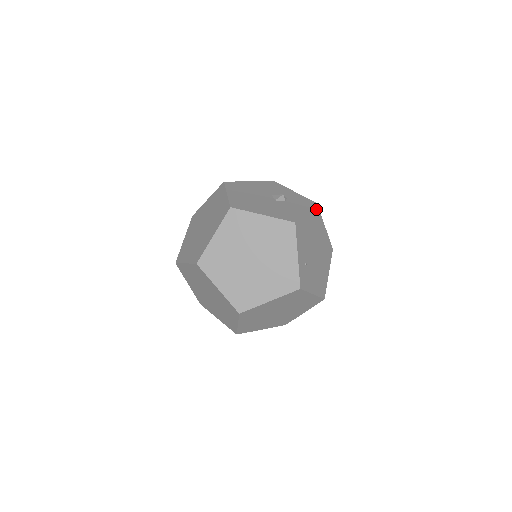
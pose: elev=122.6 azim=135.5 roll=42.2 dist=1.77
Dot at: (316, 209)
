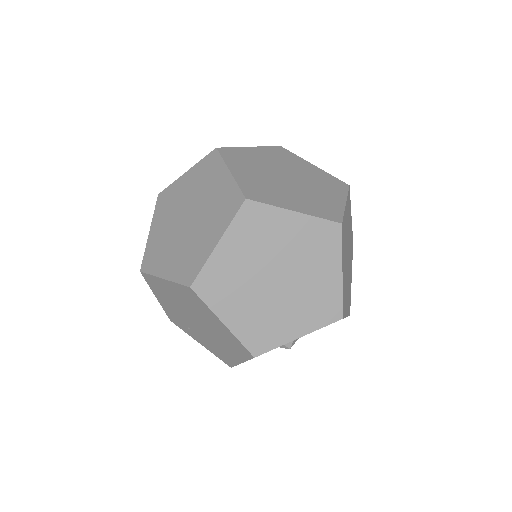
Dot at: occluded
